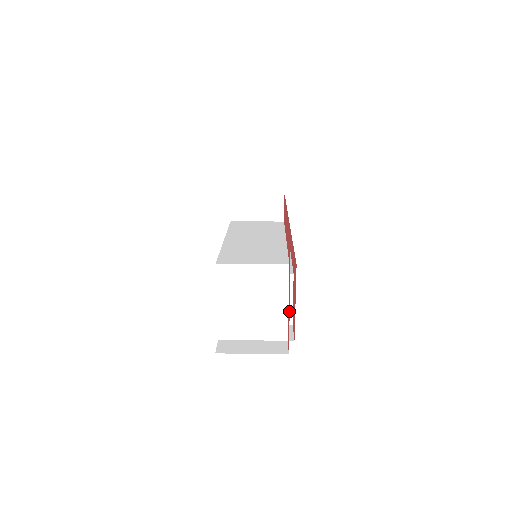
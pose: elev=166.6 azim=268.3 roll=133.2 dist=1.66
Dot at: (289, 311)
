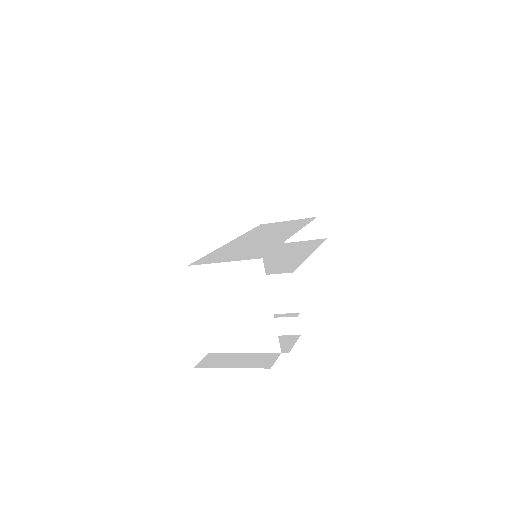
Dot at: occluded
